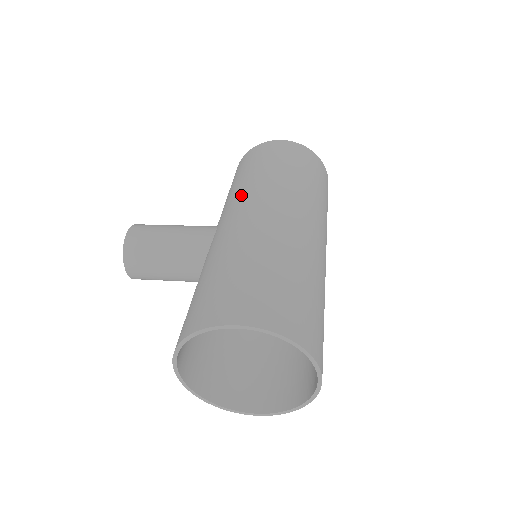
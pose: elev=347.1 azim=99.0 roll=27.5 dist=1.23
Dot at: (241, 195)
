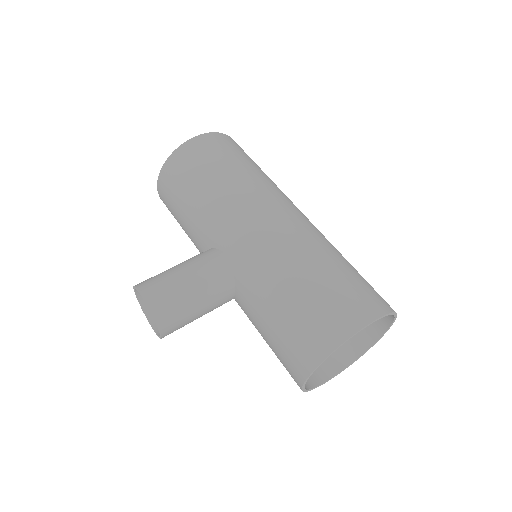
Dot at: (228, 211)
